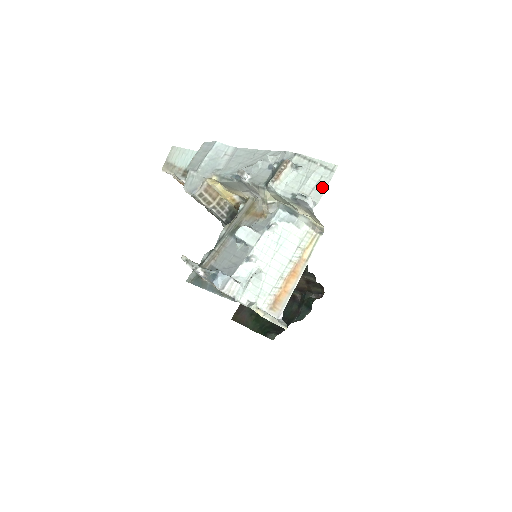
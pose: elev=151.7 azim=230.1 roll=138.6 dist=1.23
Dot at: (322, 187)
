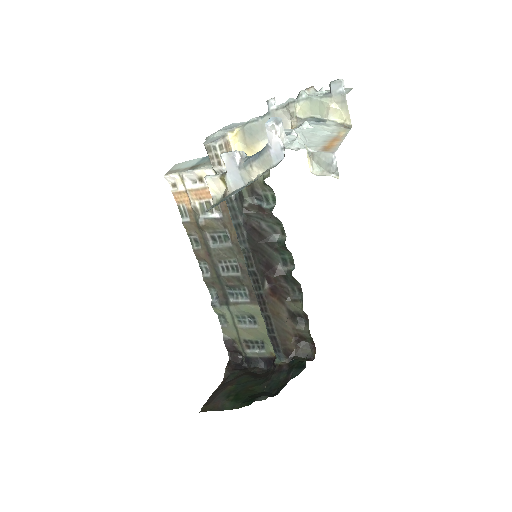
Dot at: (346, 91)
